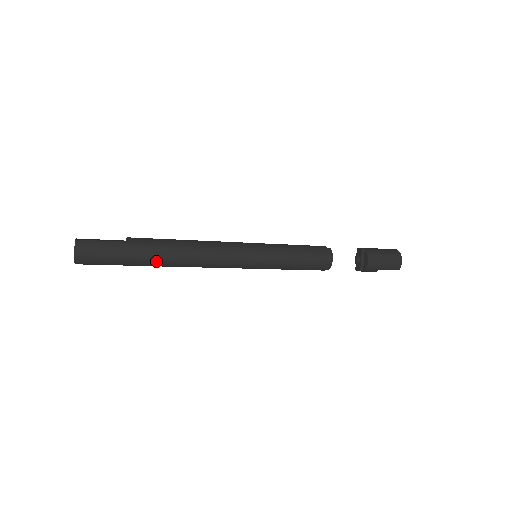
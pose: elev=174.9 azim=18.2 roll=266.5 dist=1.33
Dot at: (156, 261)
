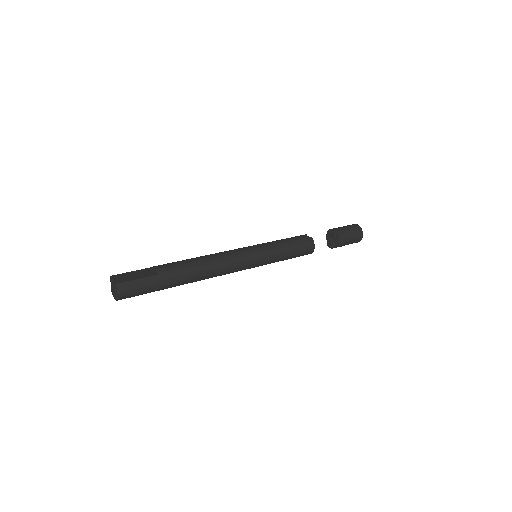
Dot at: (182, 284)
